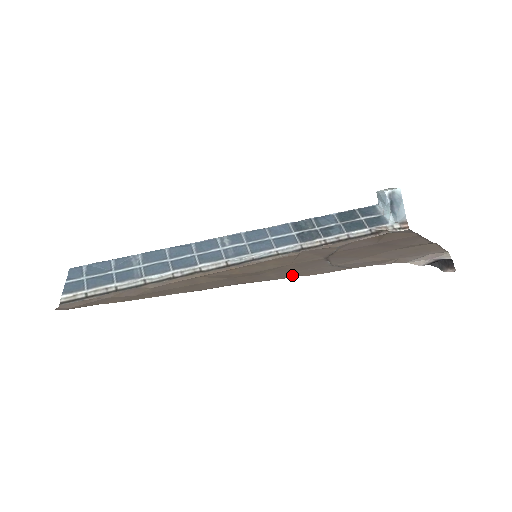
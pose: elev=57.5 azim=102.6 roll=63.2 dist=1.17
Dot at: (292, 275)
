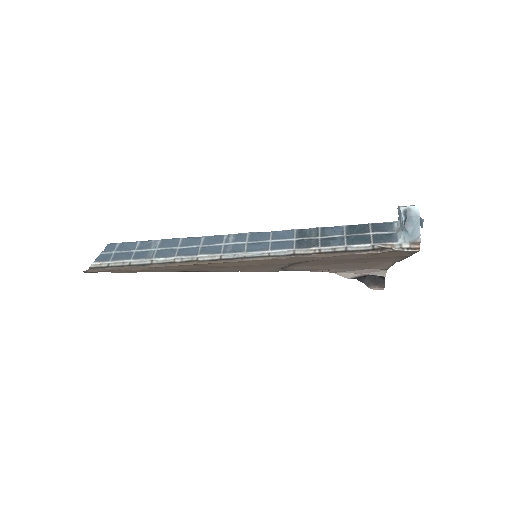
Dot at: (239, 270)
